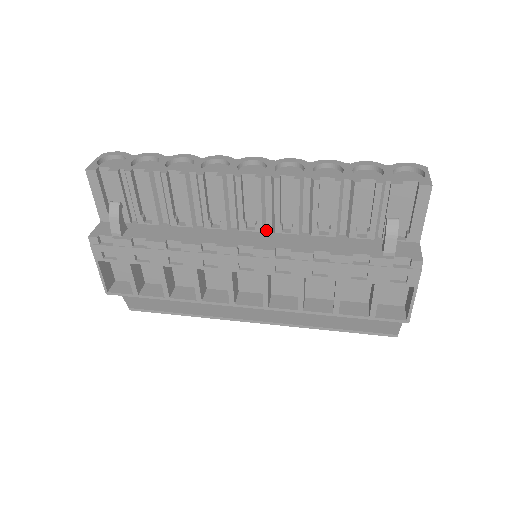
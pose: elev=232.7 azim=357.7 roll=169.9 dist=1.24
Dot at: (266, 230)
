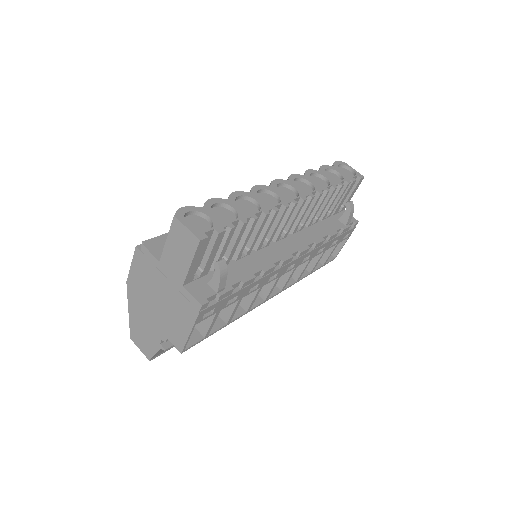
Dot at: occluded
